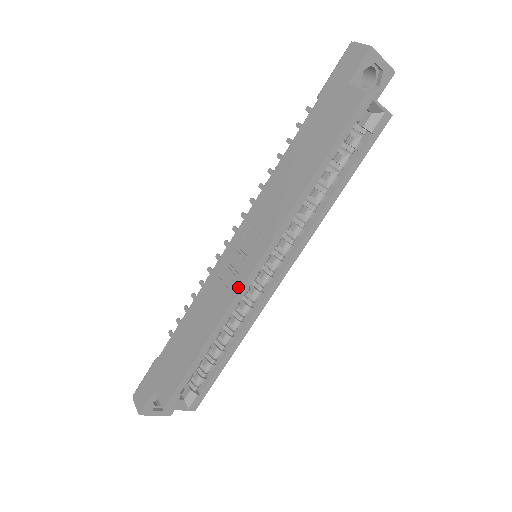
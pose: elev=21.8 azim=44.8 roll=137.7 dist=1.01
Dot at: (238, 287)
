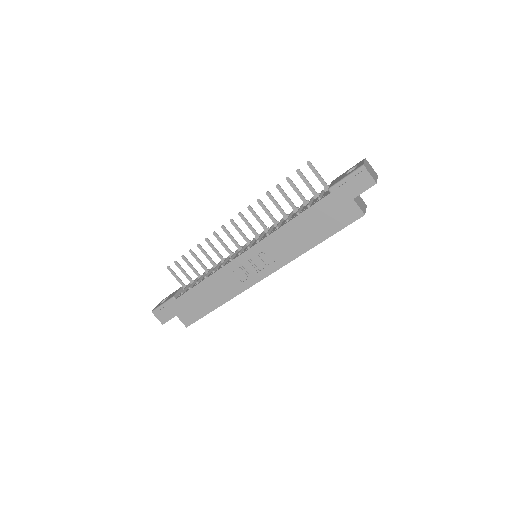
Dot at: (250, 284)
